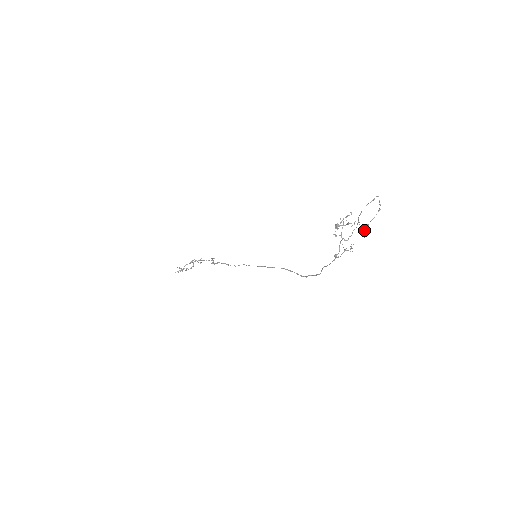
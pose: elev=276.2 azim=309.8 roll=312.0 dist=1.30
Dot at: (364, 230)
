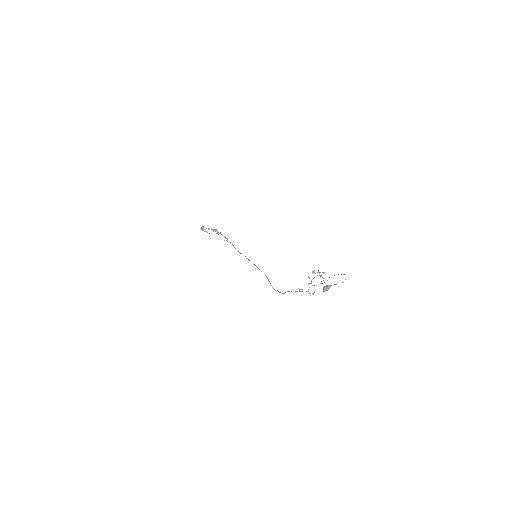
Dot at: (326, 287)
